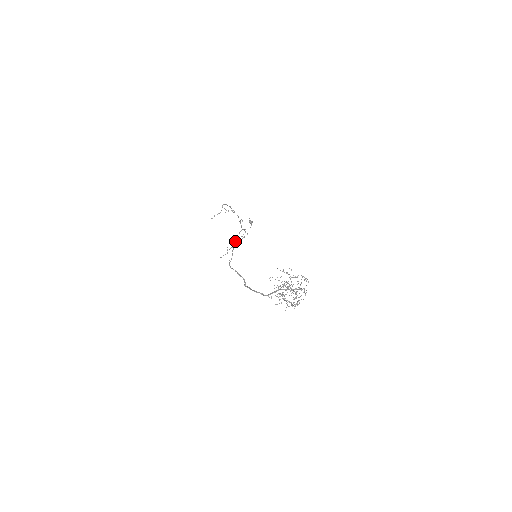
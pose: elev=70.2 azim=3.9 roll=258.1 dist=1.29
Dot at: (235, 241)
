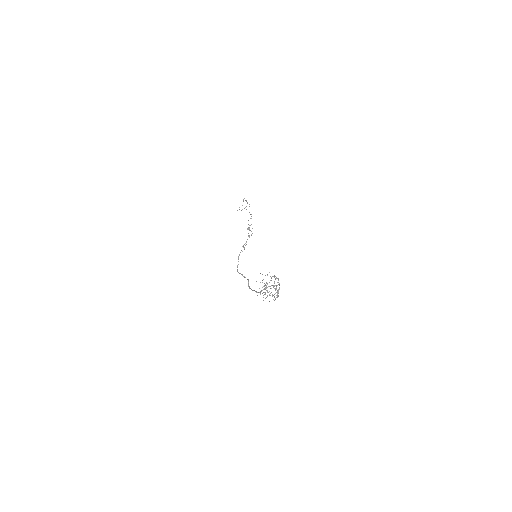
Dot at: (247, 239)
